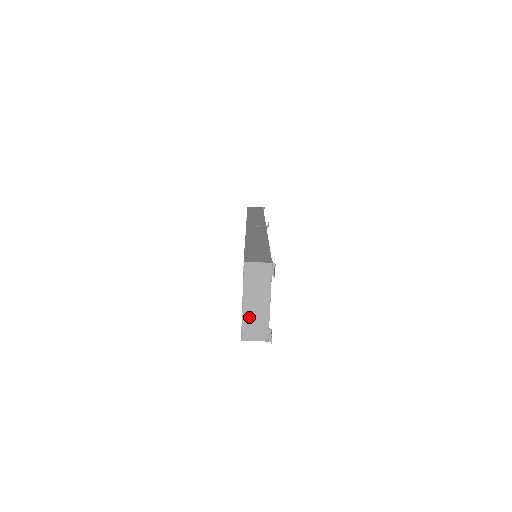
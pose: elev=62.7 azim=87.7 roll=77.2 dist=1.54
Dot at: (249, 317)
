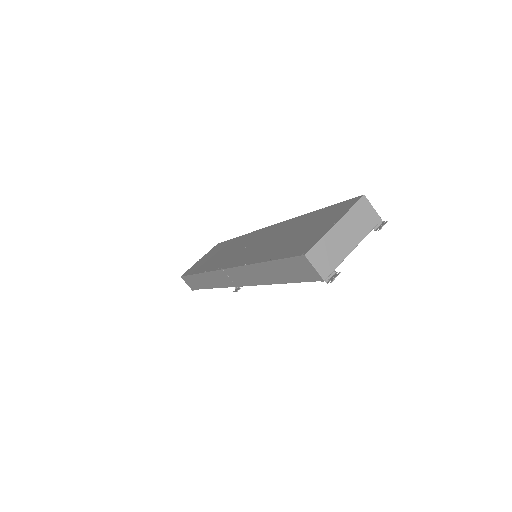
Dot at: (329, 242)
